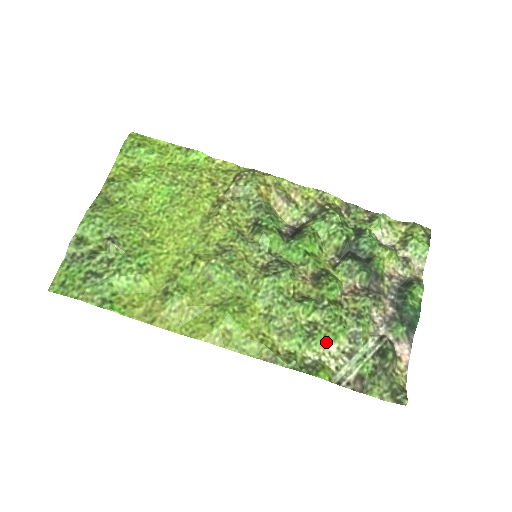
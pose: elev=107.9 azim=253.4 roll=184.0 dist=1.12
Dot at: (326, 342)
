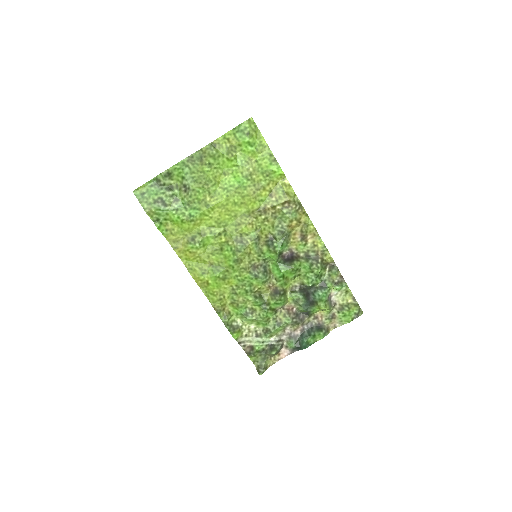
Dot at: (251, 322)
